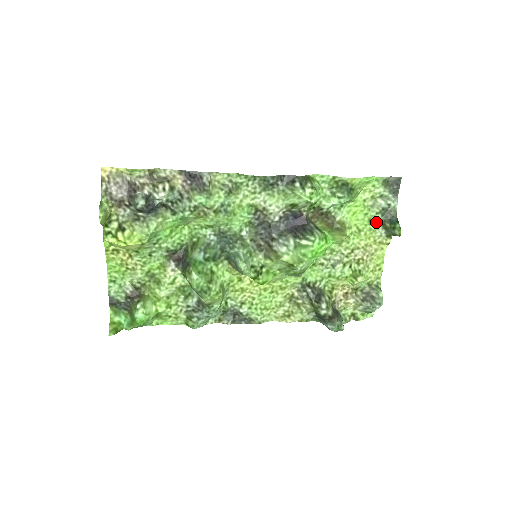
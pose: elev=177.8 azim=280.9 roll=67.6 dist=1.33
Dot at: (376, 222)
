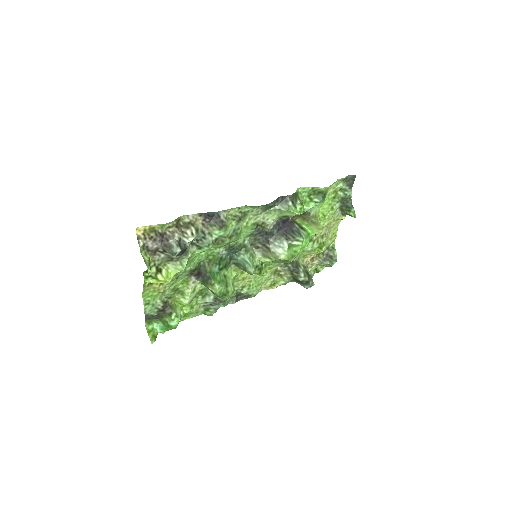
Dot at: (337, 208)
